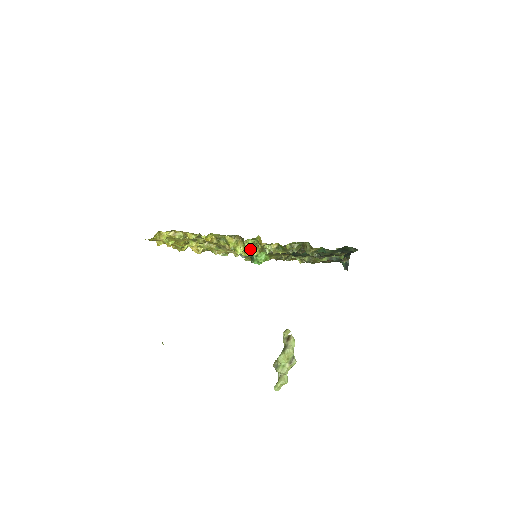
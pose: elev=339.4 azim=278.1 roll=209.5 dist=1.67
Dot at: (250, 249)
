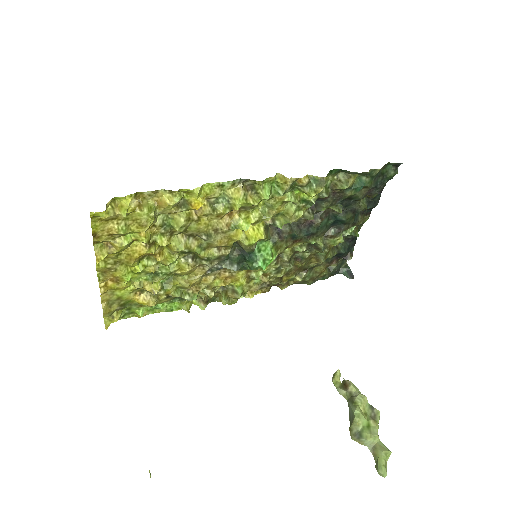
Dot at: (253, 231)
